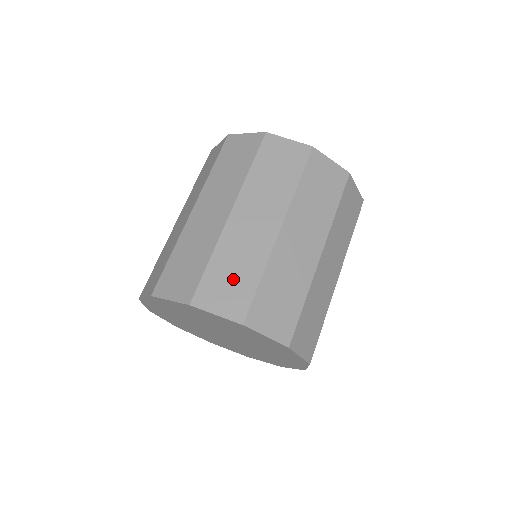
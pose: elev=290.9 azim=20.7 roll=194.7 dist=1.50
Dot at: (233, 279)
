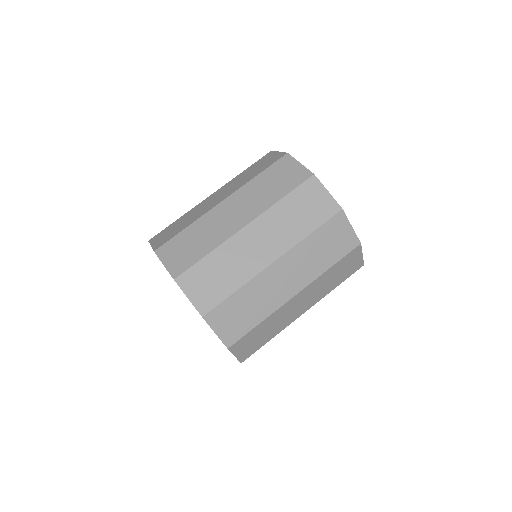
Dot at: (242, 314)
